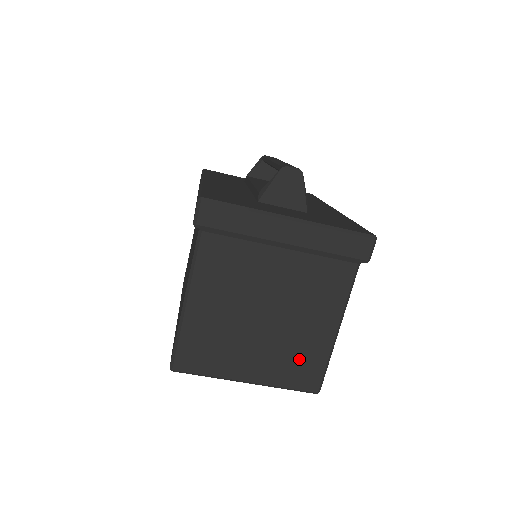
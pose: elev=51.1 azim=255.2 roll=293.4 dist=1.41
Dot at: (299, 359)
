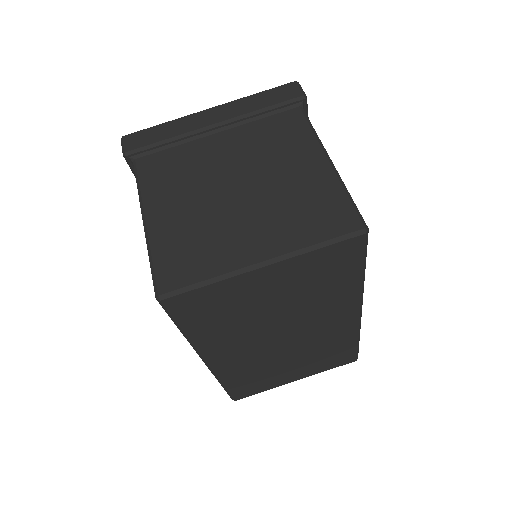
Dot at: (308, 206)
